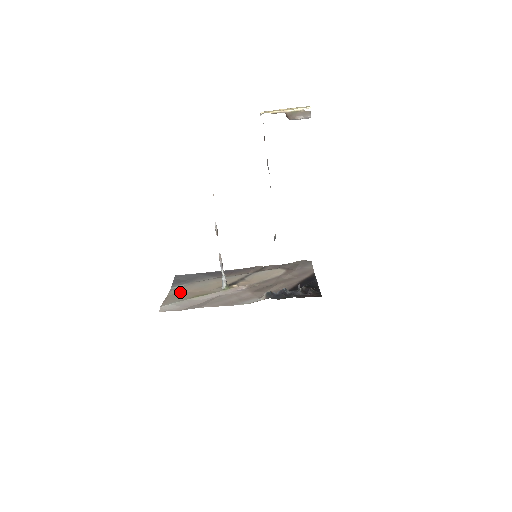
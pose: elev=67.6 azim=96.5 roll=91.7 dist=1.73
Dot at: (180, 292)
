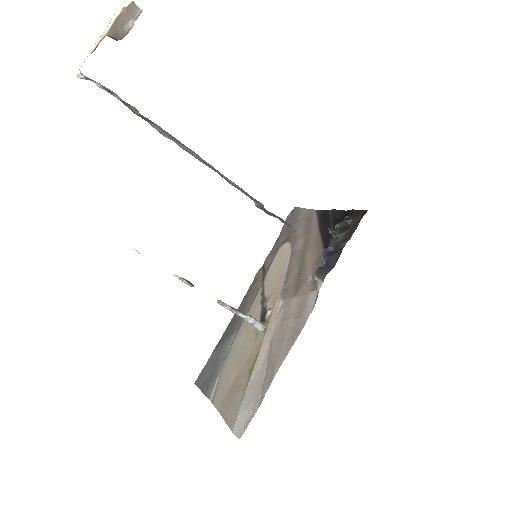
Dot at: (226, 391)
